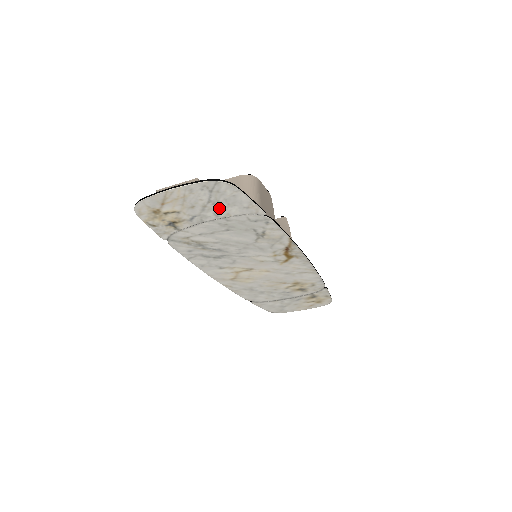
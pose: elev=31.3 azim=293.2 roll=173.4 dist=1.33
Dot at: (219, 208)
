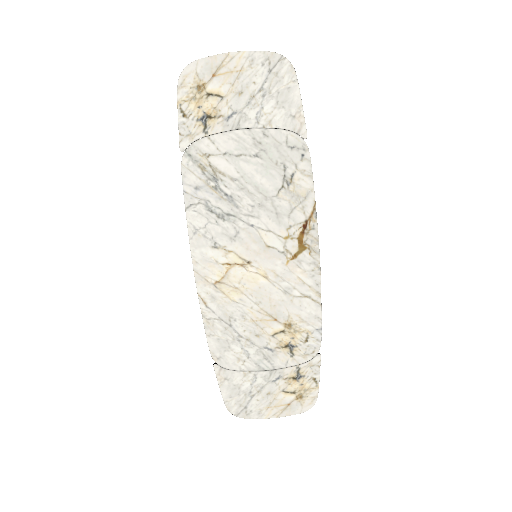
Dot at: (265, 107)
